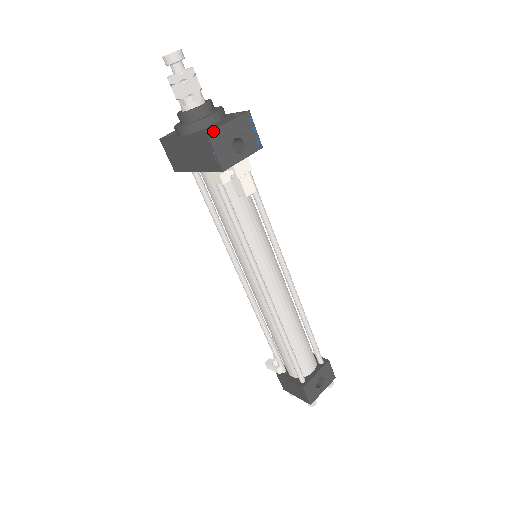
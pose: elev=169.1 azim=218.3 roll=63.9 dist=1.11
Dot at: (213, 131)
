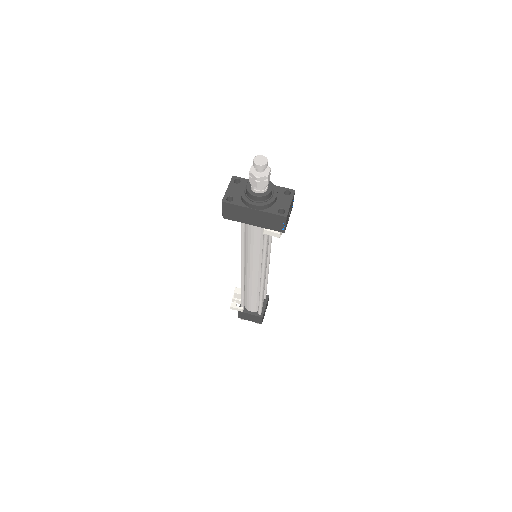
Dot at: occluded
